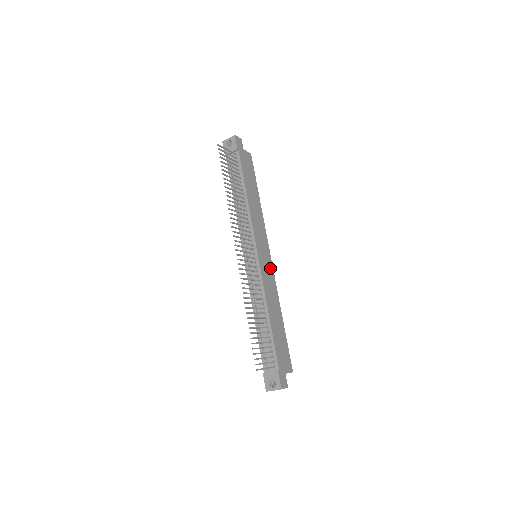
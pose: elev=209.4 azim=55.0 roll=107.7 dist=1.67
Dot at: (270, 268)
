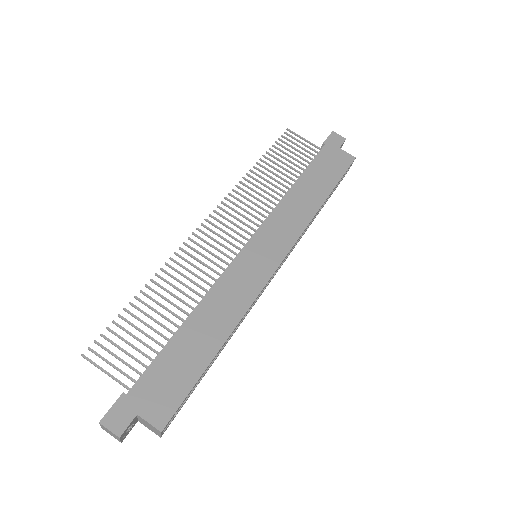
Dot at: (262, 275)
